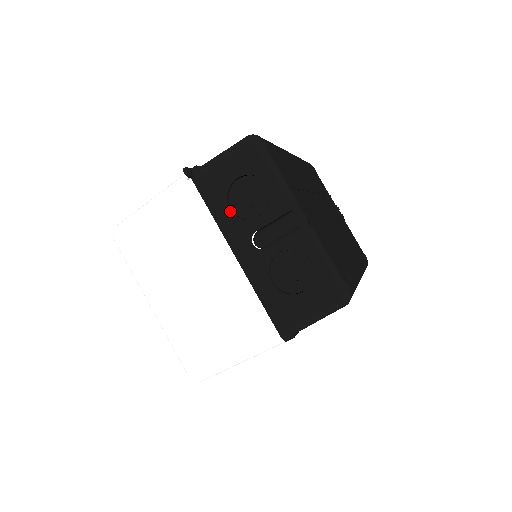
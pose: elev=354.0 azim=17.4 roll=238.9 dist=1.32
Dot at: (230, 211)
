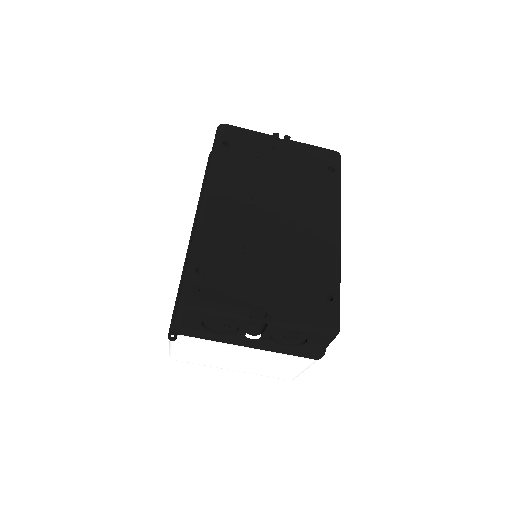
Dot at: (219, 334)
